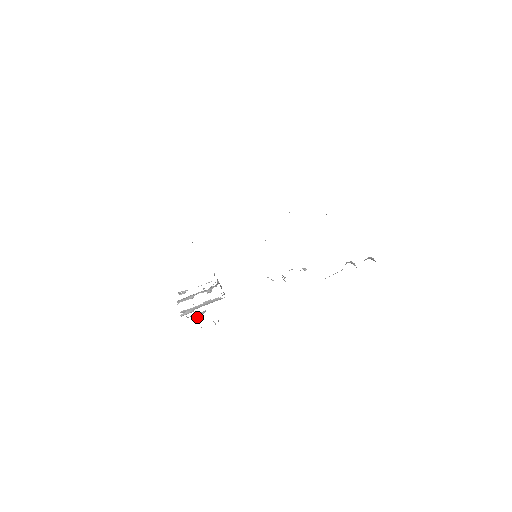
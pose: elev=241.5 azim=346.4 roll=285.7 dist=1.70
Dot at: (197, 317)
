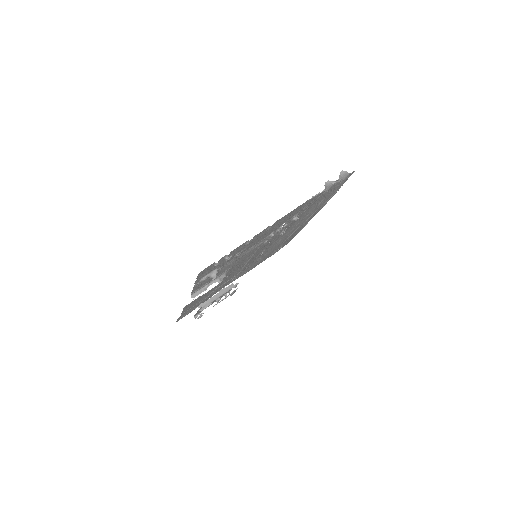
Dot at: (212, 279)
